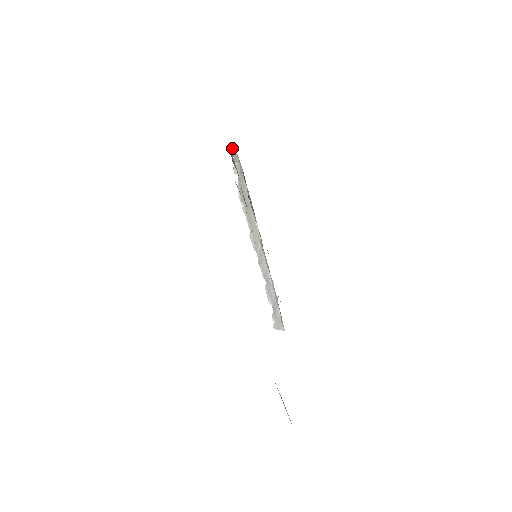
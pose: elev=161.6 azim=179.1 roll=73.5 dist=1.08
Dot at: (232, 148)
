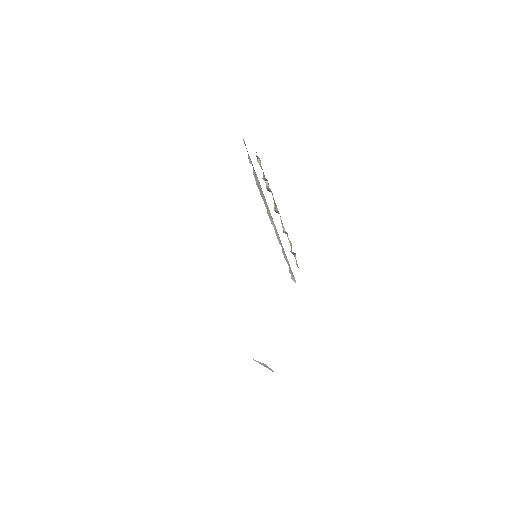
Dot at: (244, 142)
